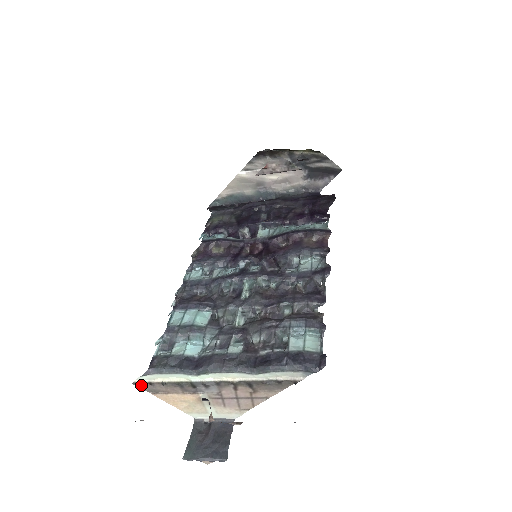
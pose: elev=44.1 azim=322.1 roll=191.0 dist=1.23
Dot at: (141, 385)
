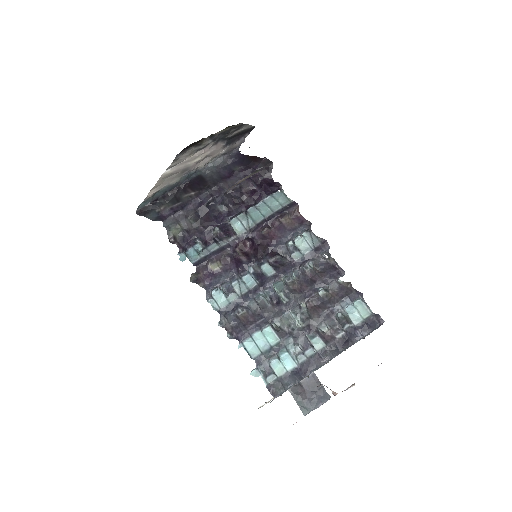
Dot at: (262, 405)
